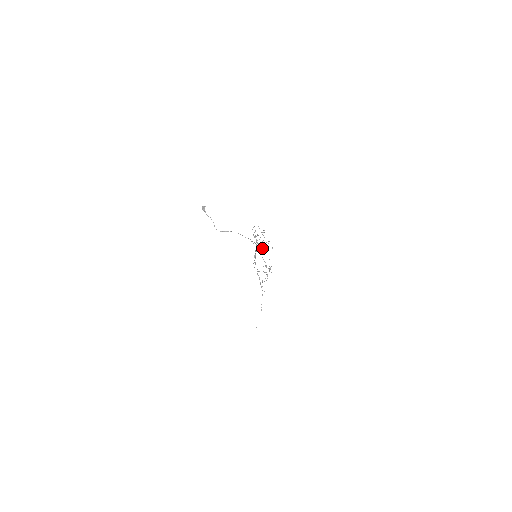
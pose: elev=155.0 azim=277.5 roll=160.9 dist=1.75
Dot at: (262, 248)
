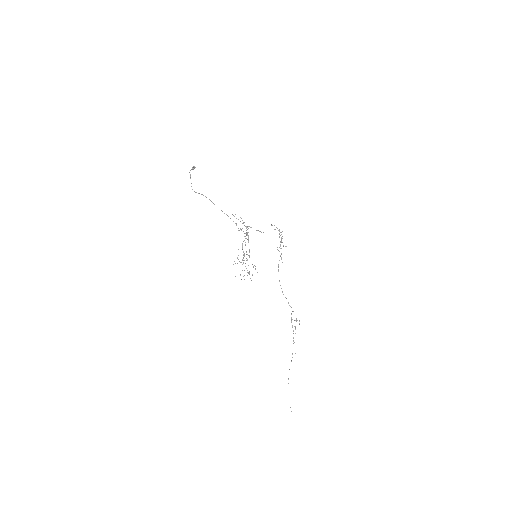
Dot at: (248, 238)
